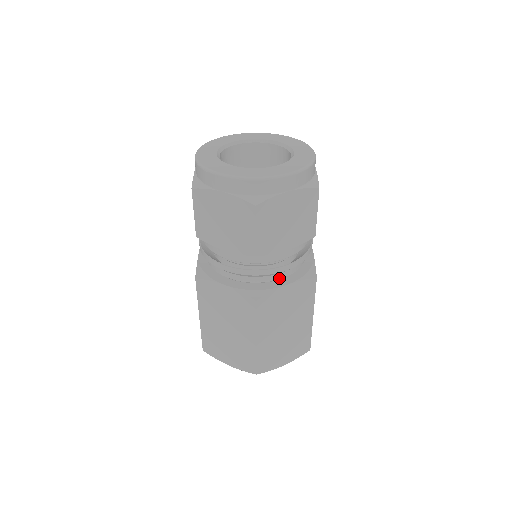
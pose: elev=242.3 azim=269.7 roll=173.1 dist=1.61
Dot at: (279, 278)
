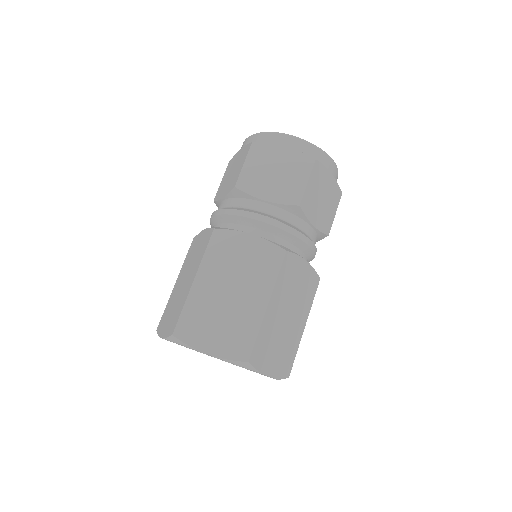
Dot at: occluded
